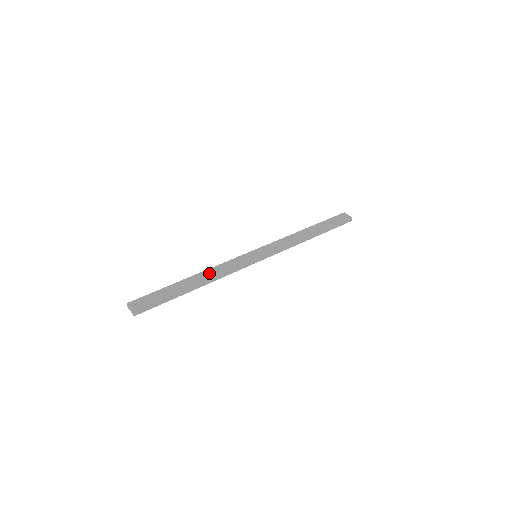
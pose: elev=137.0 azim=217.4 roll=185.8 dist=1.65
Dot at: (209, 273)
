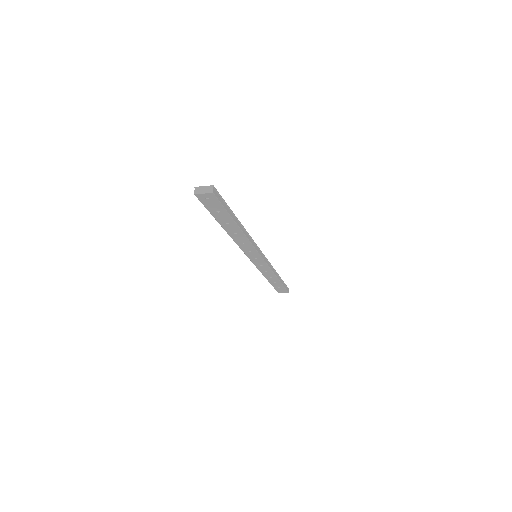
Dot at: occluded
